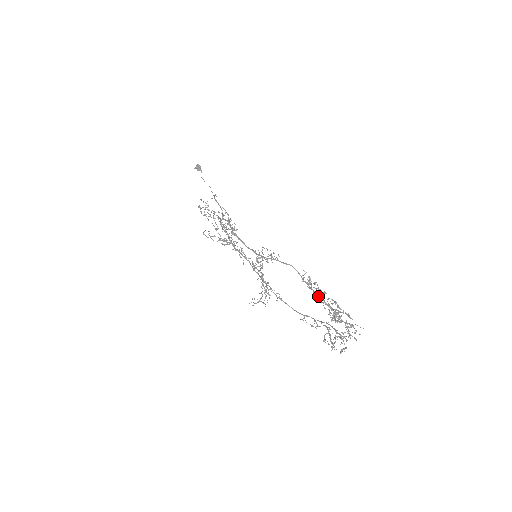
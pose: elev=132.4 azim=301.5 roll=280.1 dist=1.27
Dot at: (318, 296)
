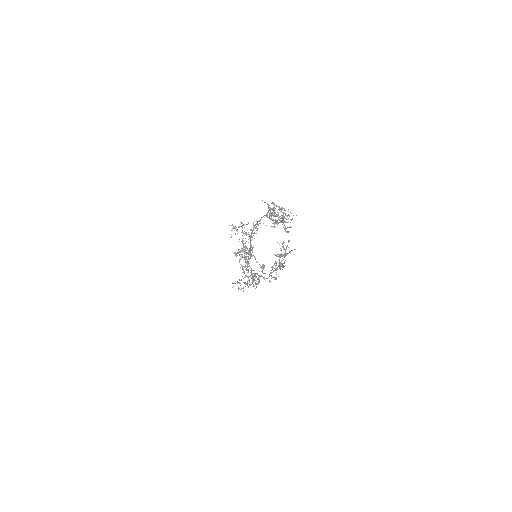
Dot at: (272, 220)
